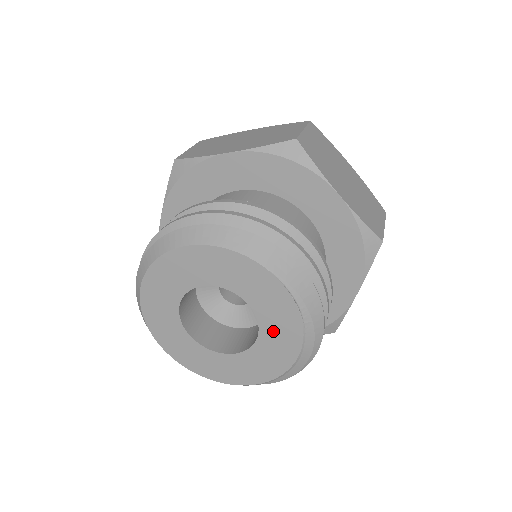
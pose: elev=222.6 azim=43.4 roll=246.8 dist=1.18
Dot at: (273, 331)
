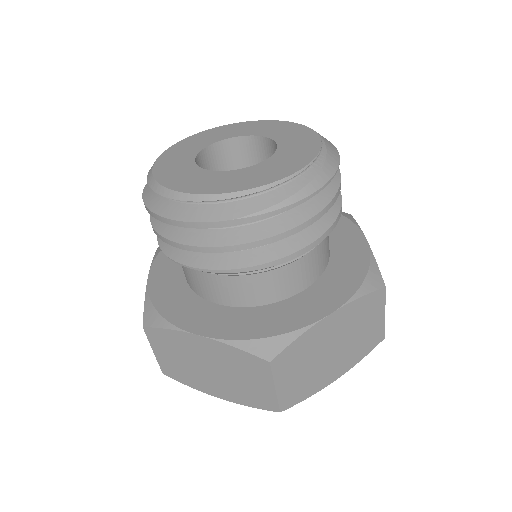
Dot at: (281, 160)
